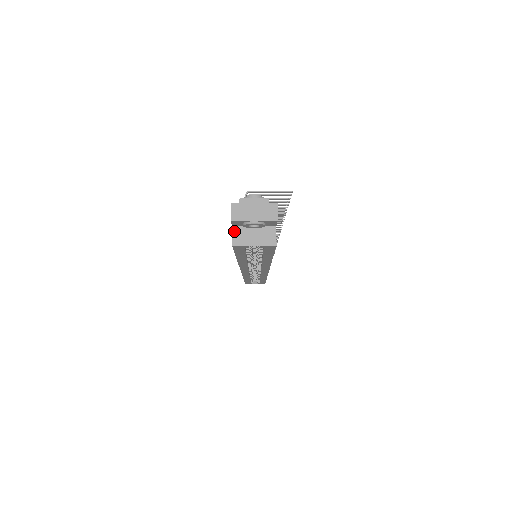
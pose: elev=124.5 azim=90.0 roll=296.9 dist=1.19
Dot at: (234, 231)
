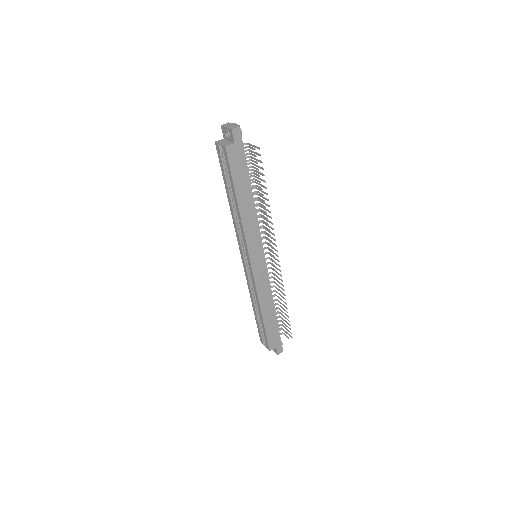
Dot at: (222, 139)
